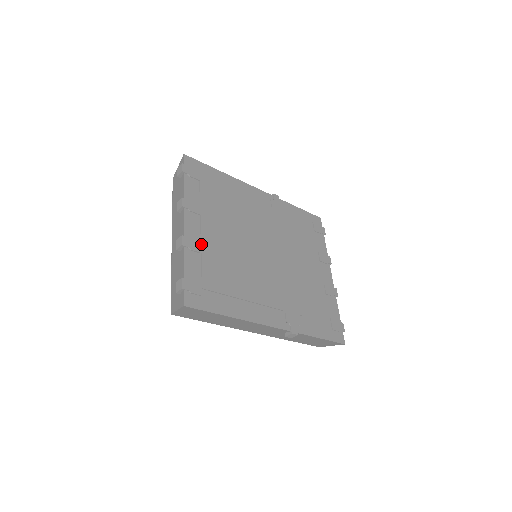
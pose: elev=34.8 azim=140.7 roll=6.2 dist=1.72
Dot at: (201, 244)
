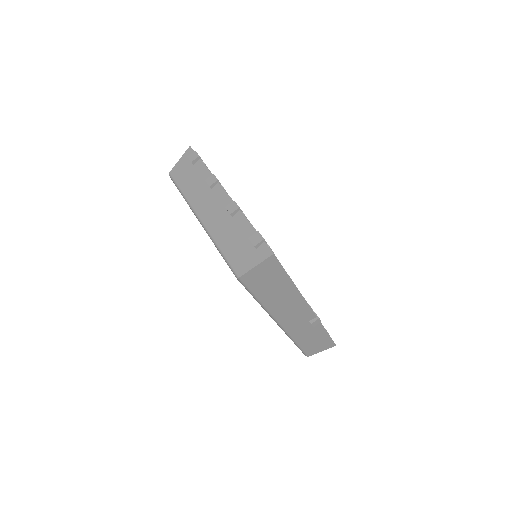
Dot at: occluded
